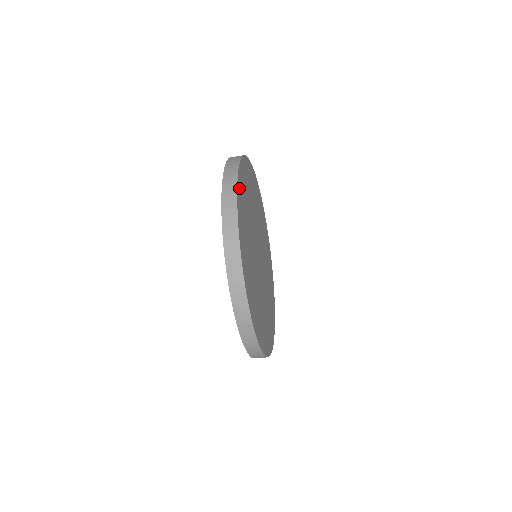
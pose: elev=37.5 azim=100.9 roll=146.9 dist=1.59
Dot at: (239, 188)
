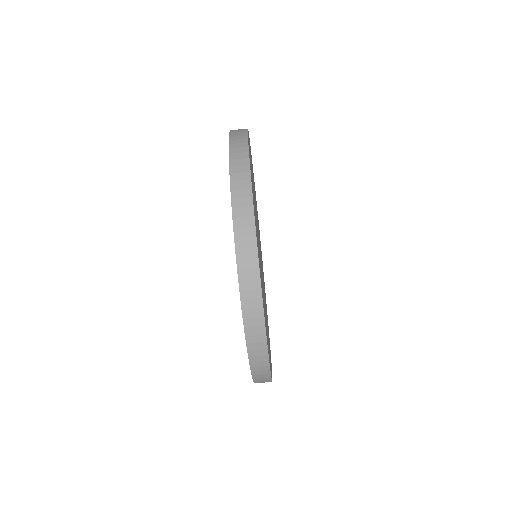
Dot at: (249, 151)
